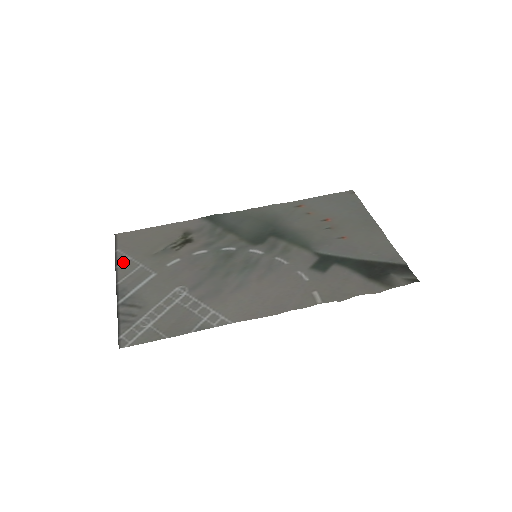
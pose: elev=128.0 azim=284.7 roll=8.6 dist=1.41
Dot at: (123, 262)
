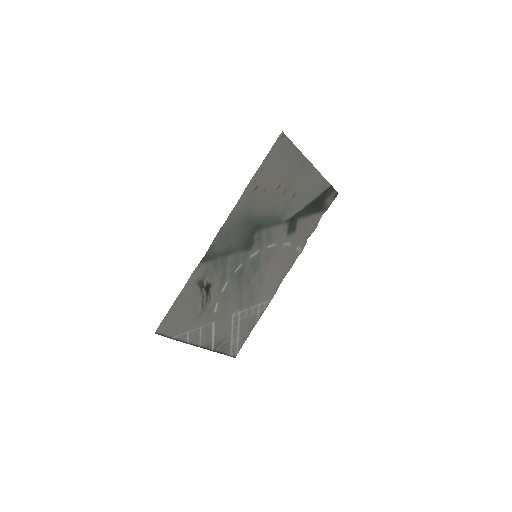
Dot at: (188, 338)
